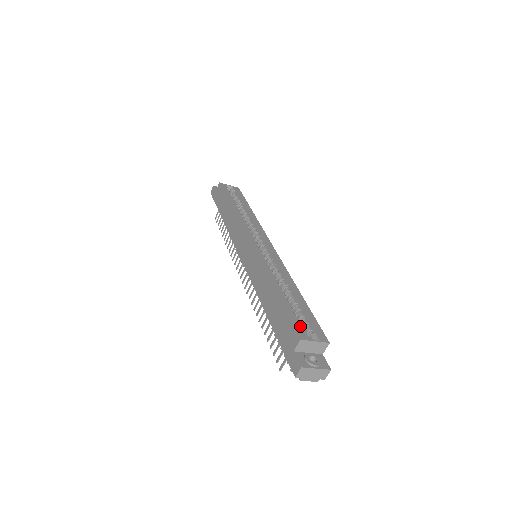
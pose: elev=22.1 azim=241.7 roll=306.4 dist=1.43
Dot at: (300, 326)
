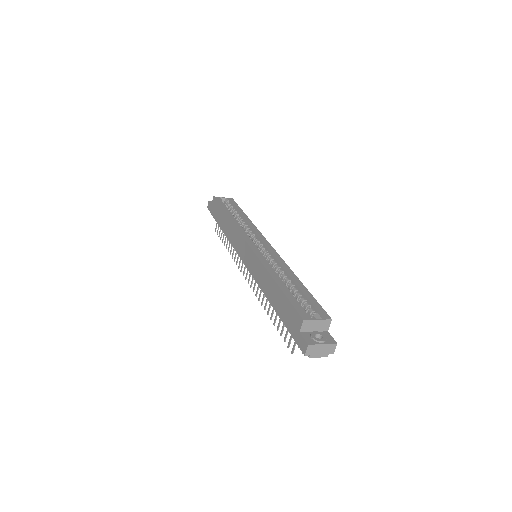
Dot at: (302, 309)
